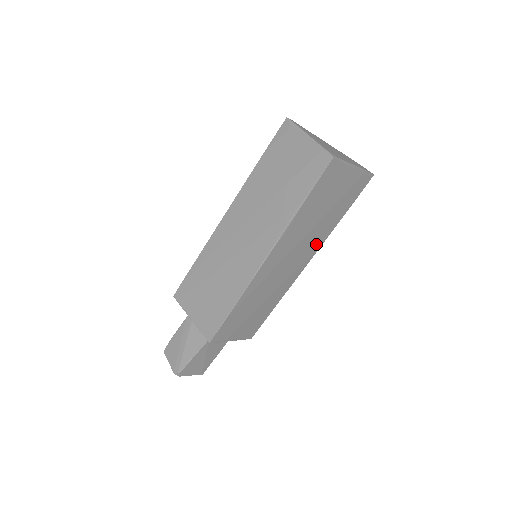
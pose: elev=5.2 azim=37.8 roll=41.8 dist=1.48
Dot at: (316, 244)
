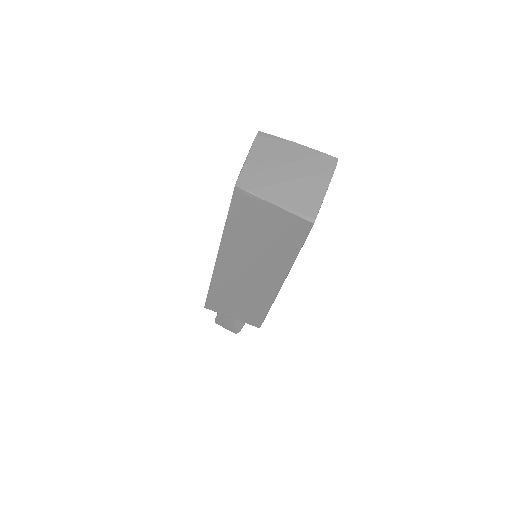
Dot at: occluded
